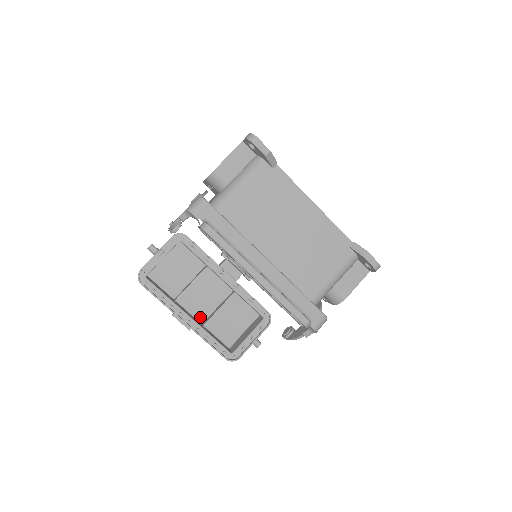
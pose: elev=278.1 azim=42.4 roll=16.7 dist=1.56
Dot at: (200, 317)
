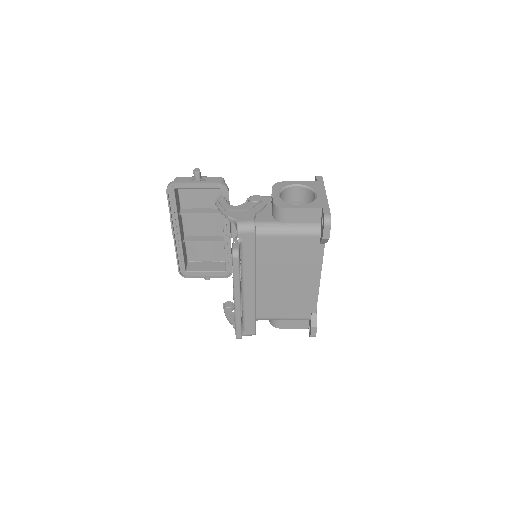
Dot at: (187, 232)
